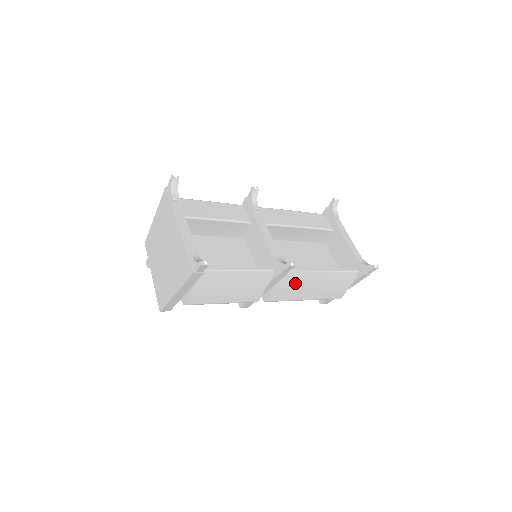
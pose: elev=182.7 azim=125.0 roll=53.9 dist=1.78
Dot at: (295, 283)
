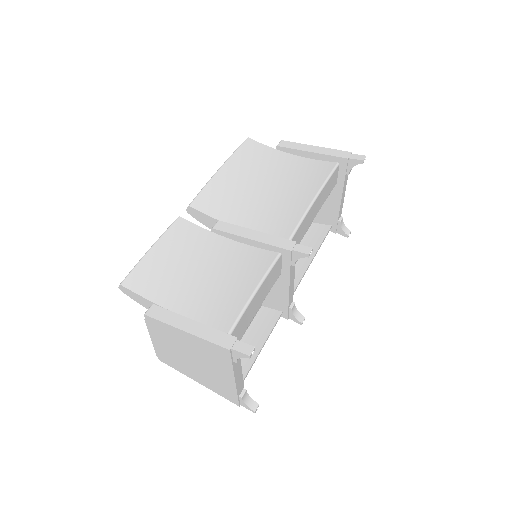
Dot at: occluded
